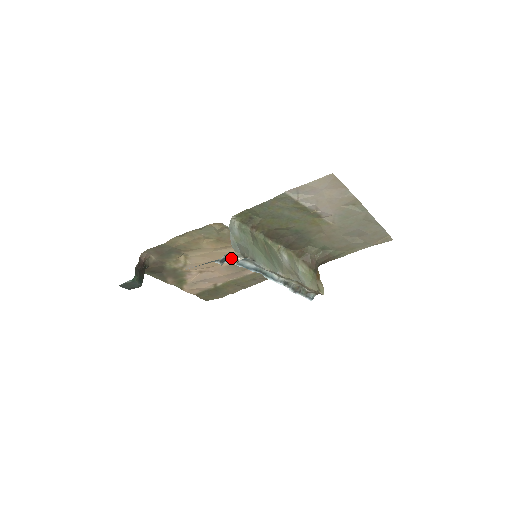
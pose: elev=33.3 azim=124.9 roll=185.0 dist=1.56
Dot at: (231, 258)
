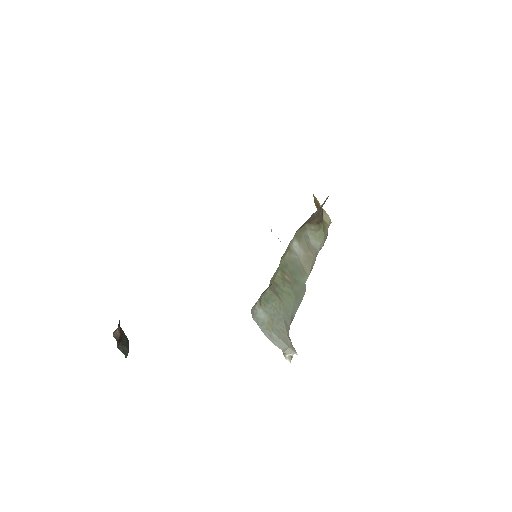
Dot at: occluded
